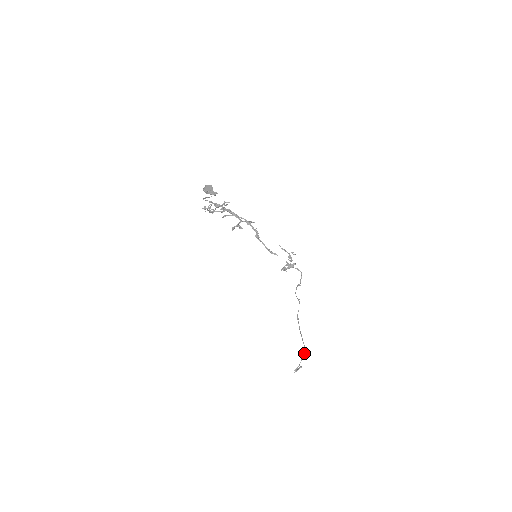
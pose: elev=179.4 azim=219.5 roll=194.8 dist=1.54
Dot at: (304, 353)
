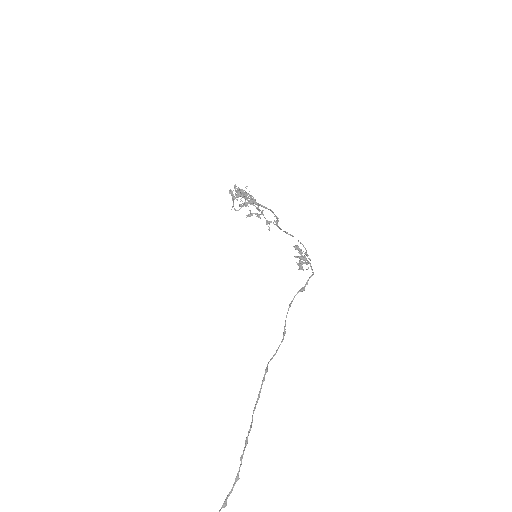
Dot at: (226, 502)
